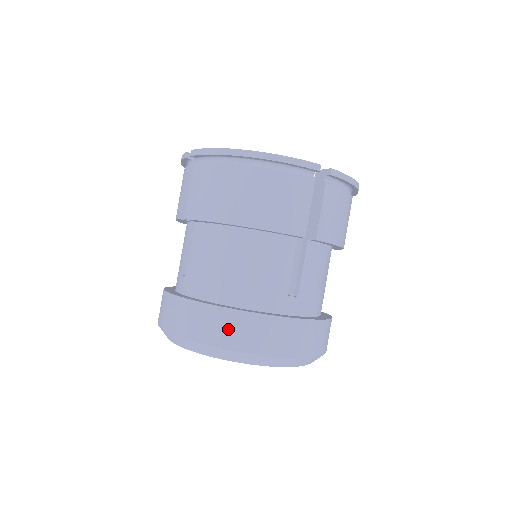
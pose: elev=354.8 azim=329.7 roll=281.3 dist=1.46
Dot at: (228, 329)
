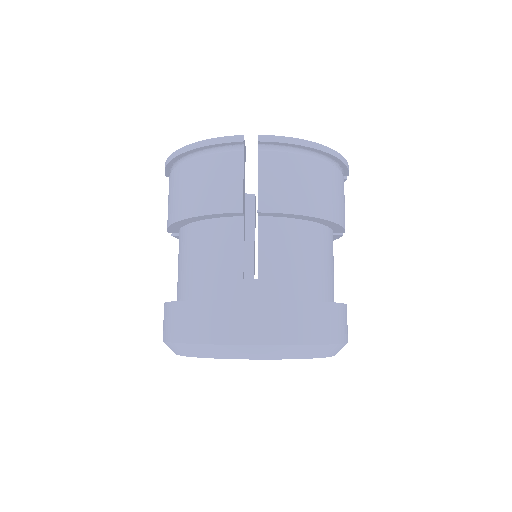
Dot at: (332, 323)
